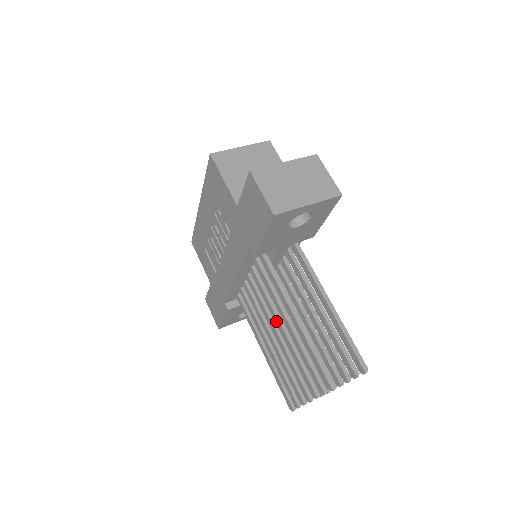
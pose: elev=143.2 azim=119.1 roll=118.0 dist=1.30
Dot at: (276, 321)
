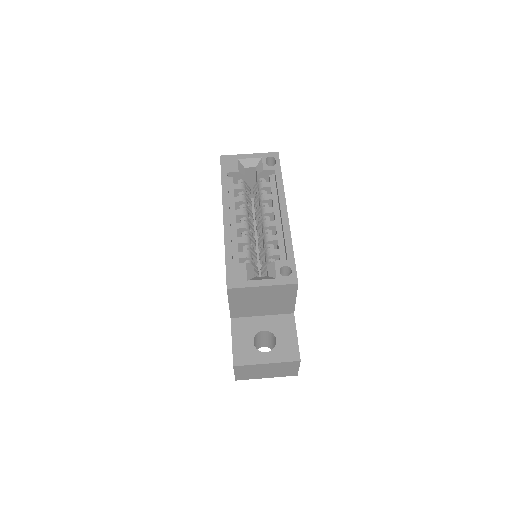
Dot at: occluded
